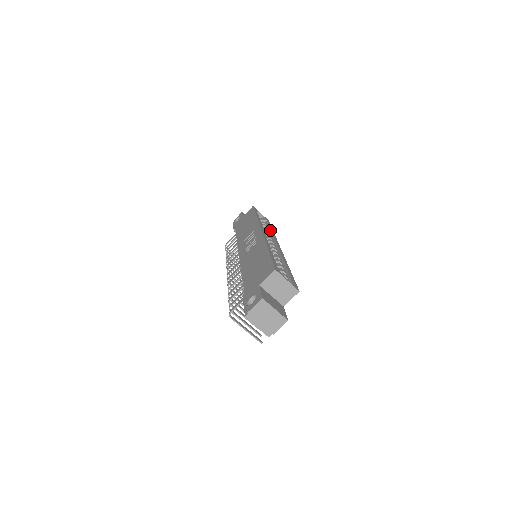
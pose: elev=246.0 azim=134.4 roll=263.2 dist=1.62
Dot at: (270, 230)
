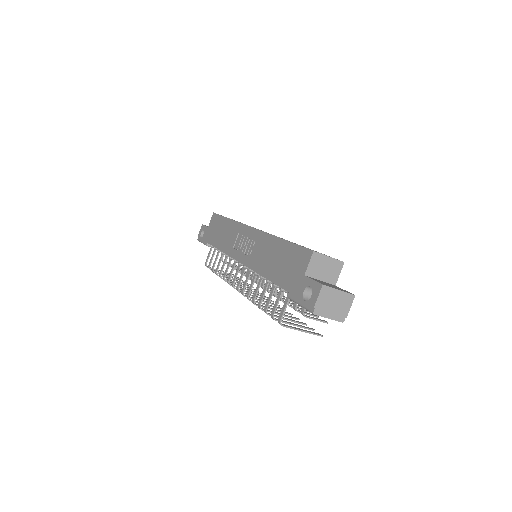
Dot at: occluded
